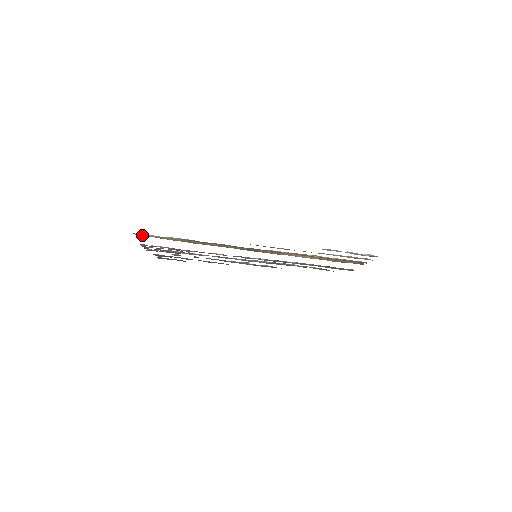
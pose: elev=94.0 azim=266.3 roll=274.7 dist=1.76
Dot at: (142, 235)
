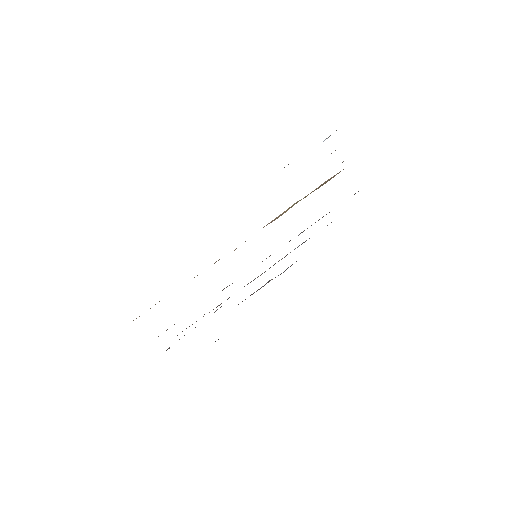
Dot at: occluded
